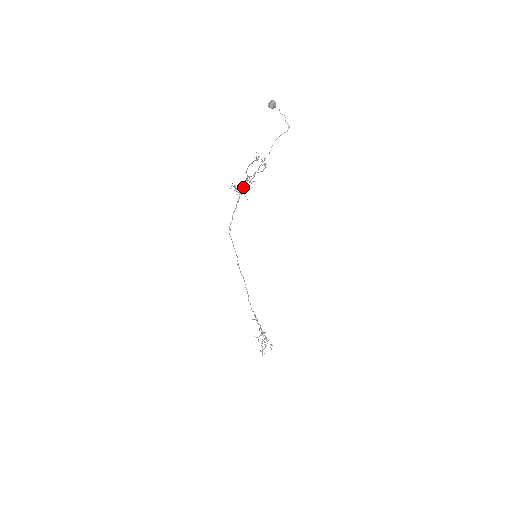
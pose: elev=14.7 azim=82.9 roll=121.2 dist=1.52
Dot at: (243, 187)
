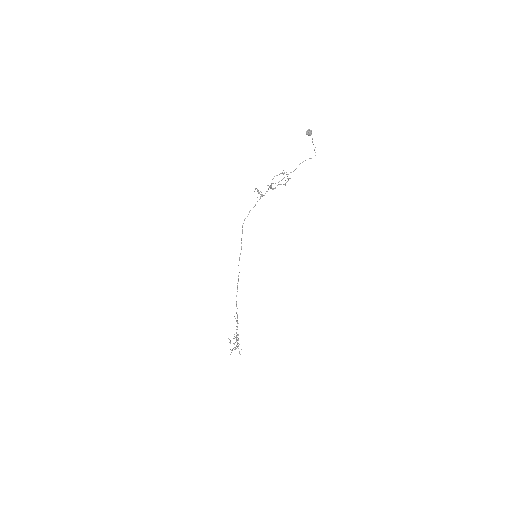
Dot at: (266, 191)
